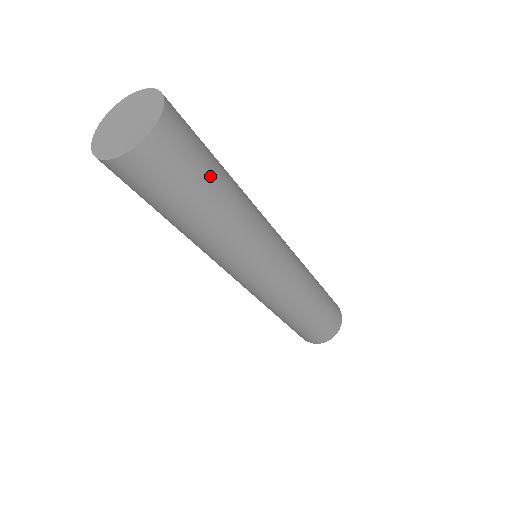
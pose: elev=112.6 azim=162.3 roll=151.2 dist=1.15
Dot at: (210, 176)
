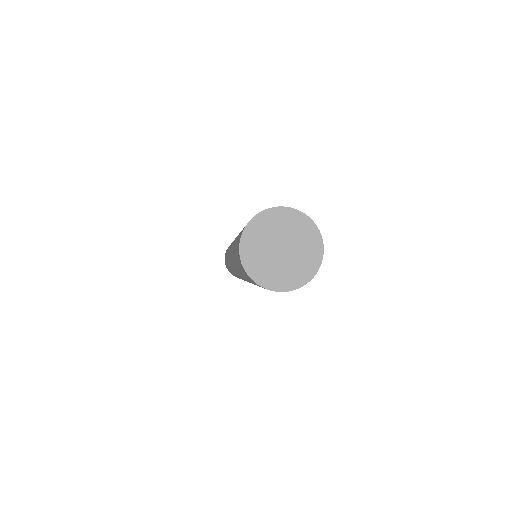
Dot at: occluded
